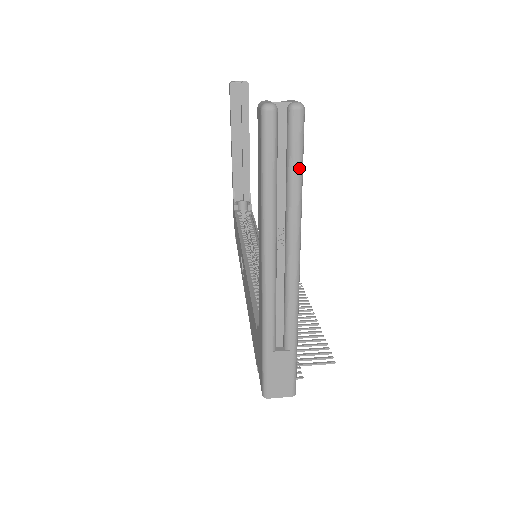
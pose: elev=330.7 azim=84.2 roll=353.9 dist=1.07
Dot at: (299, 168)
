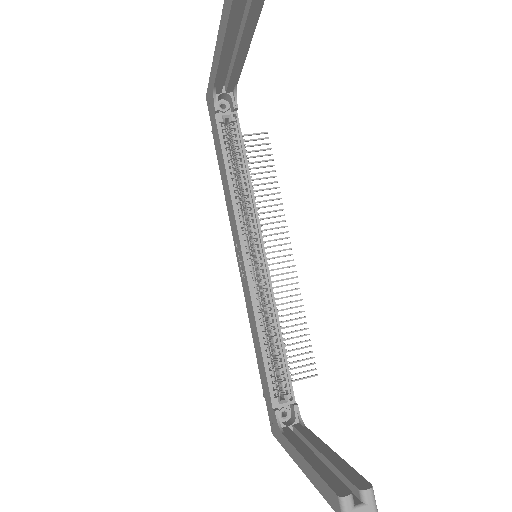
Dot at: occluded
